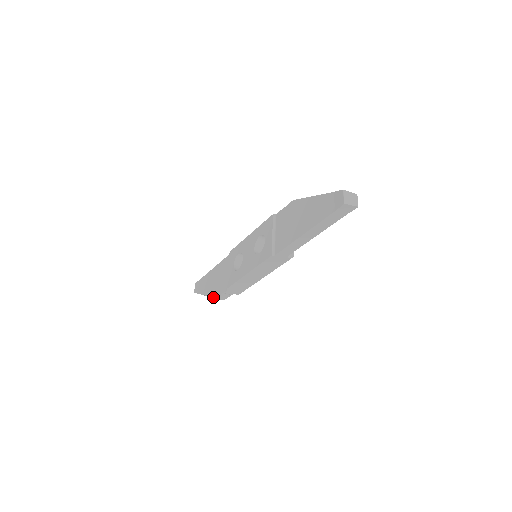
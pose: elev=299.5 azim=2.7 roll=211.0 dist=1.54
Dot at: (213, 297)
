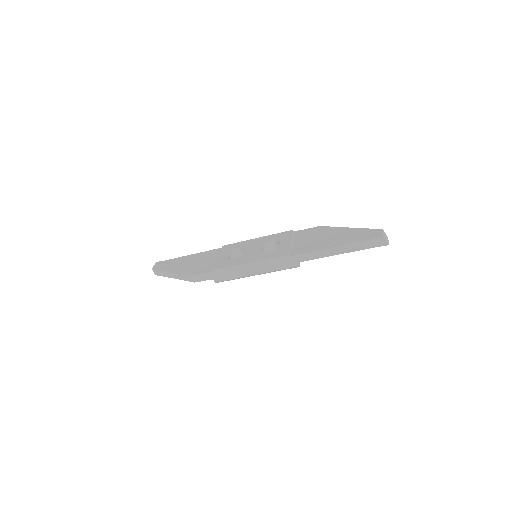
Dot at: (187, 274)
